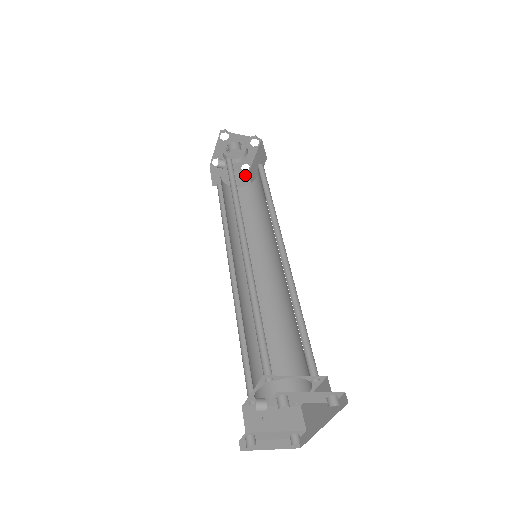
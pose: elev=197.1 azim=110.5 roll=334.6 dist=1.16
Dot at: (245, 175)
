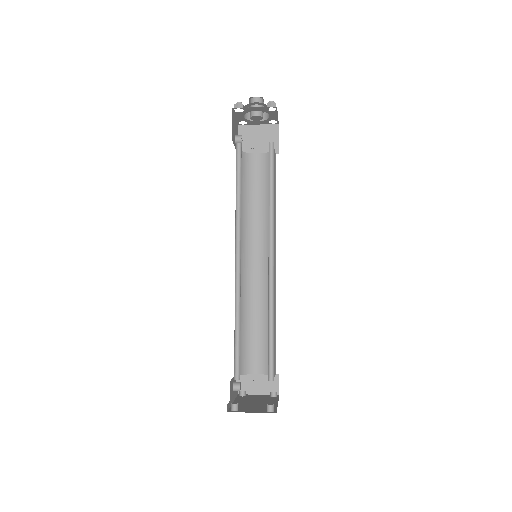
Dot at: (274, 129)
